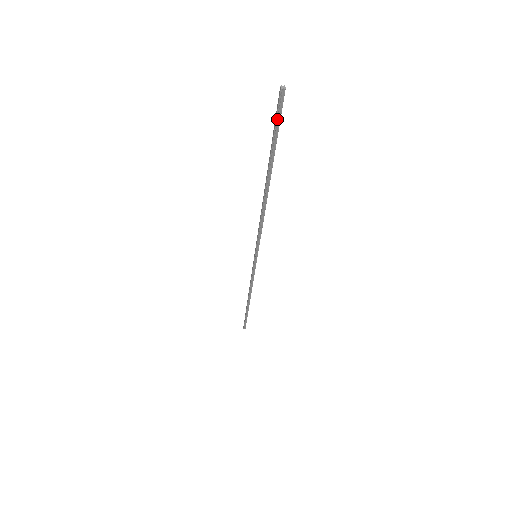
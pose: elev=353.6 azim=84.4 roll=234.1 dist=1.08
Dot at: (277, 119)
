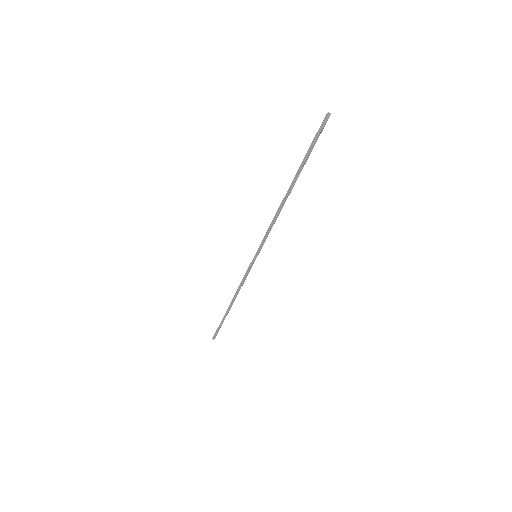
Dot at: (318, 136)
